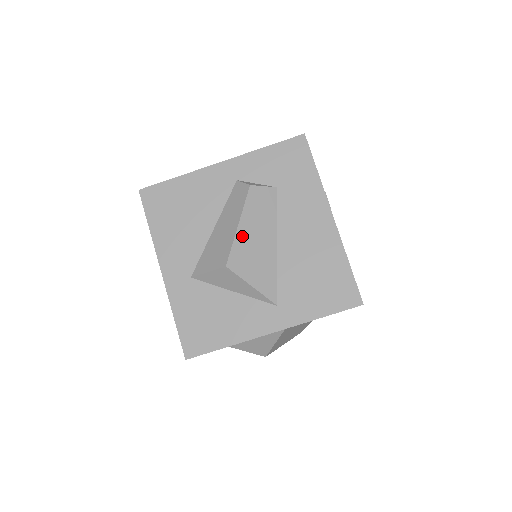
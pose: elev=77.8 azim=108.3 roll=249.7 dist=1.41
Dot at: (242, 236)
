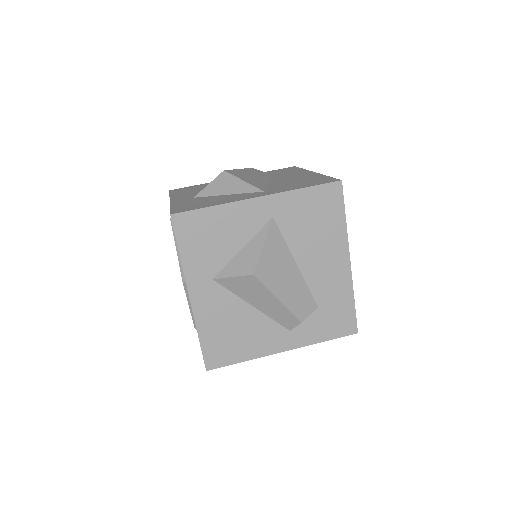
Dot at: (241, 171)
